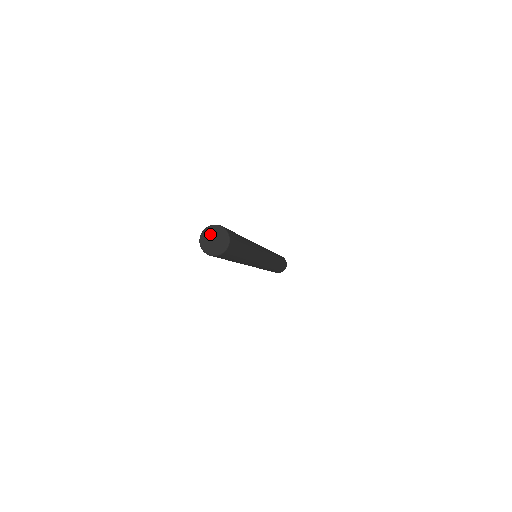
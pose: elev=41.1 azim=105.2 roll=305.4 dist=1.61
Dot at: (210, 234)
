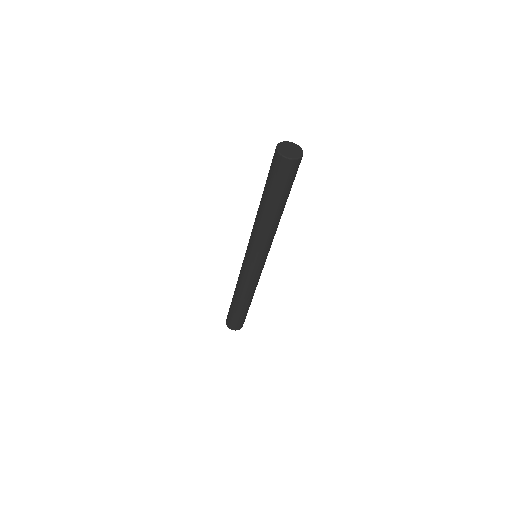
Dot at: (287, 145)
